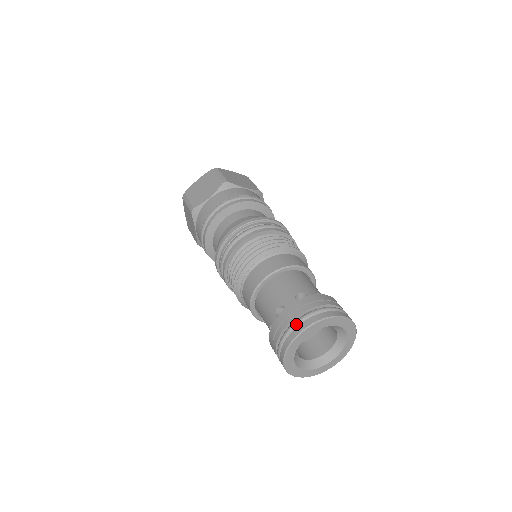
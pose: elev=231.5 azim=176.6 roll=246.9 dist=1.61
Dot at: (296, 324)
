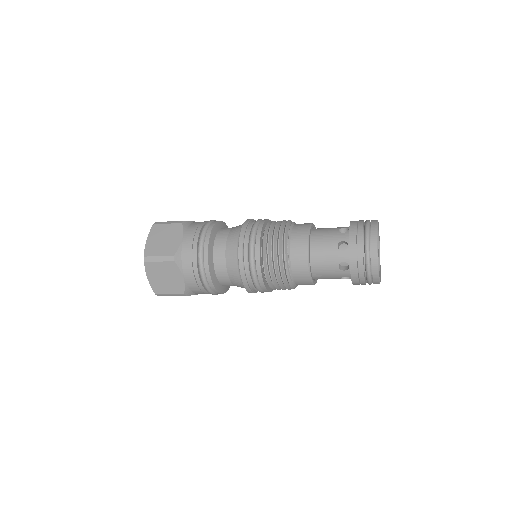
Dot at: (368, 236)
